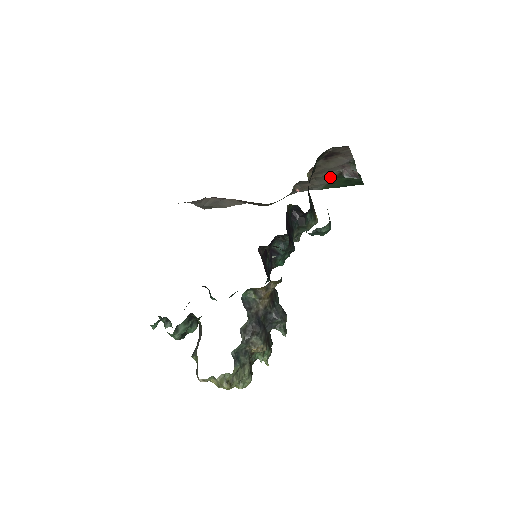
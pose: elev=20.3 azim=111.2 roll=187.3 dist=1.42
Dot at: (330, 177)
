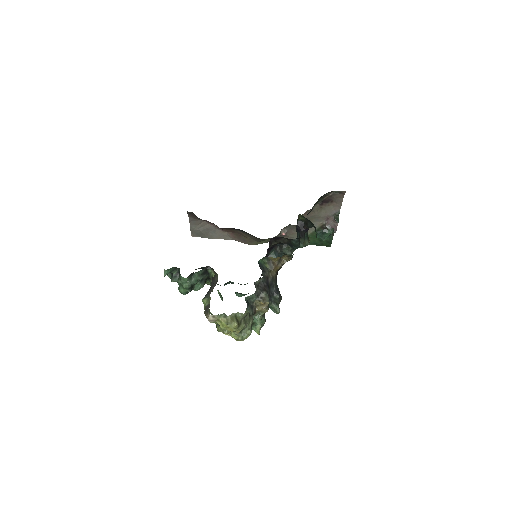
Dot at: (312, 229)
